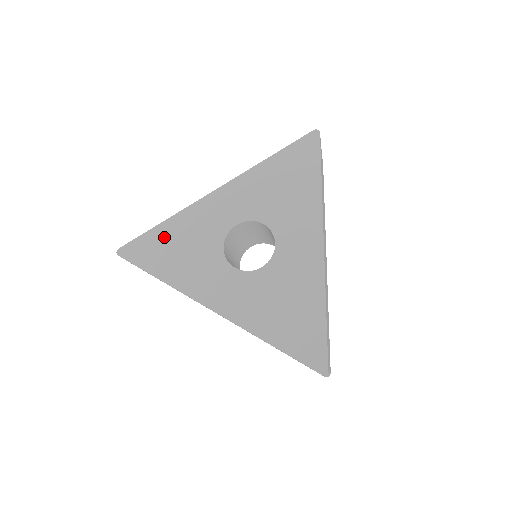
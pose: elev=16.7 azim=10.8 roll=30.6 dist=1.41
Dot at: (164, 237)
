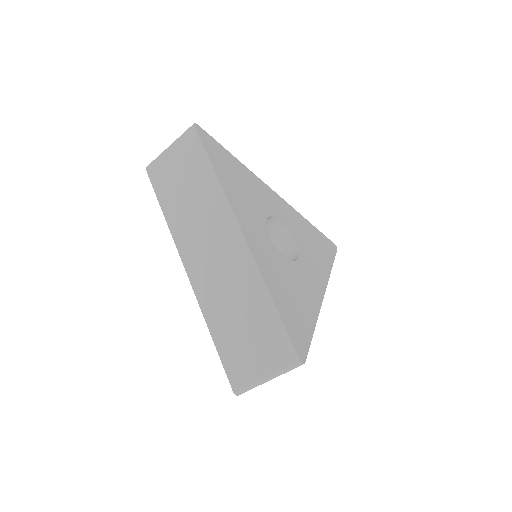
Dot at: (233, 163)
